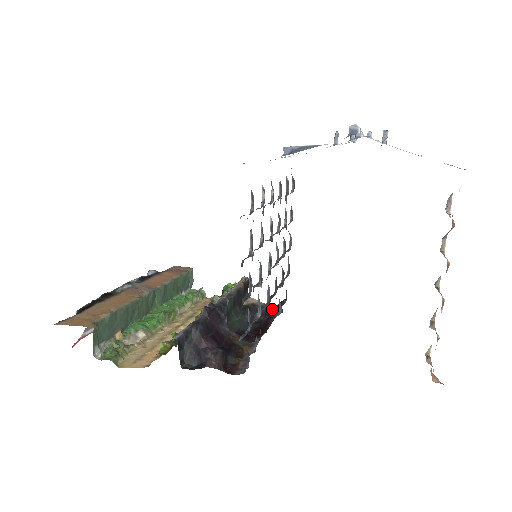
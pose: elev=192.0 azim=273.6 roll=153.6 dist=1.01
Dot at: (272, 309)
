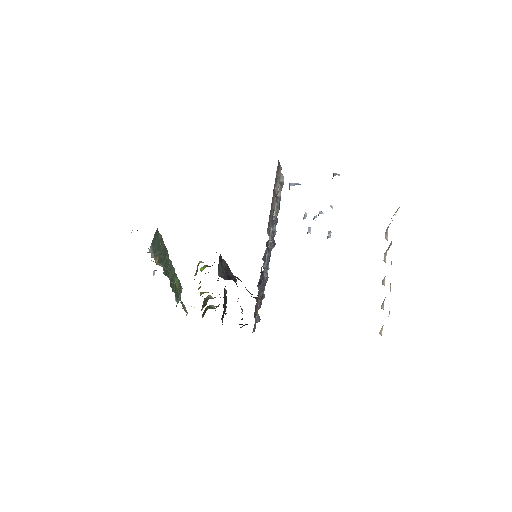
Dot at: occluded
